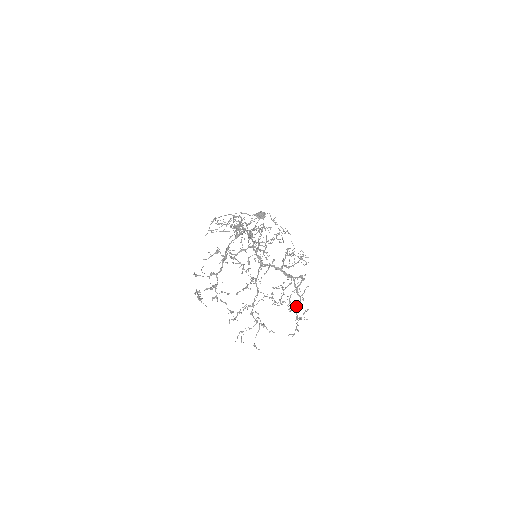
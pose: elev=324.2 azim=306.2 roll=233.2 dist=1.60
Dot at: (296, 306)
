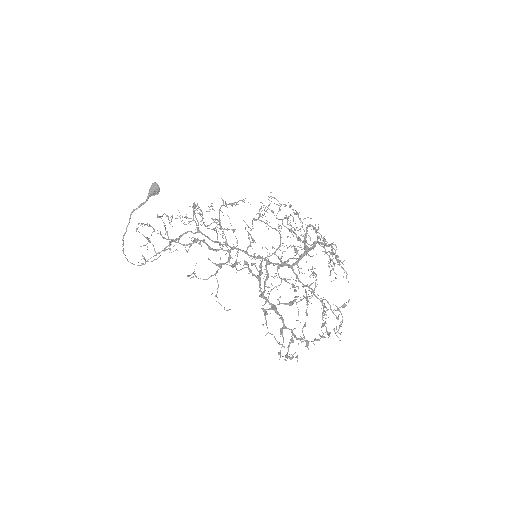
Dot at: (332, 255)
